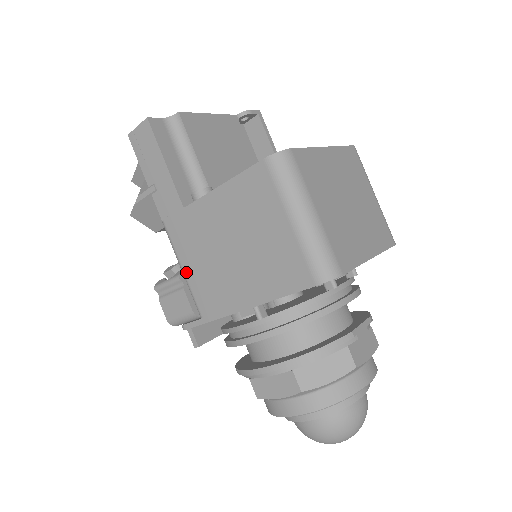
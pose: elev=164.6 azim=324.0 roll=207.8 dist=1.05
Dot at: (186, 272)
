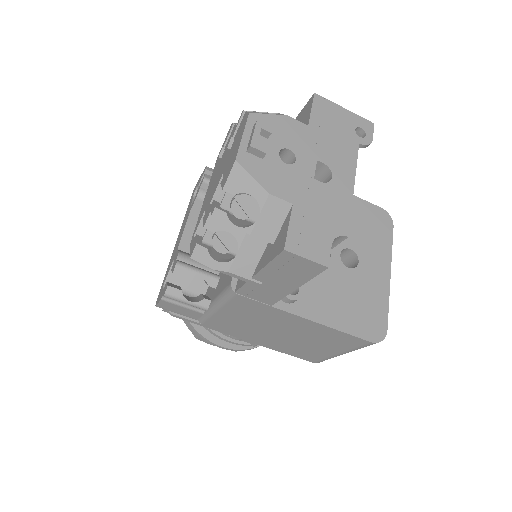
Dot at: (219, 313)
